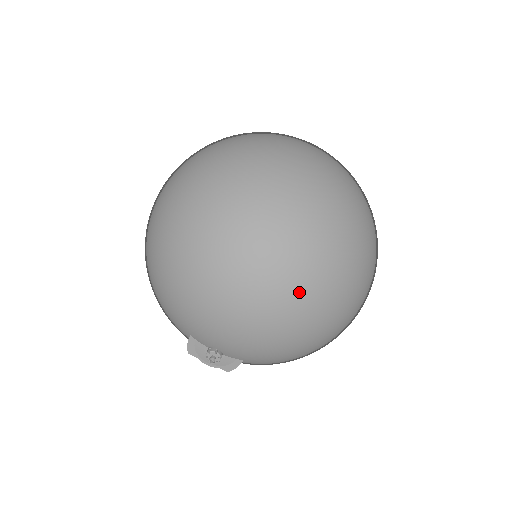
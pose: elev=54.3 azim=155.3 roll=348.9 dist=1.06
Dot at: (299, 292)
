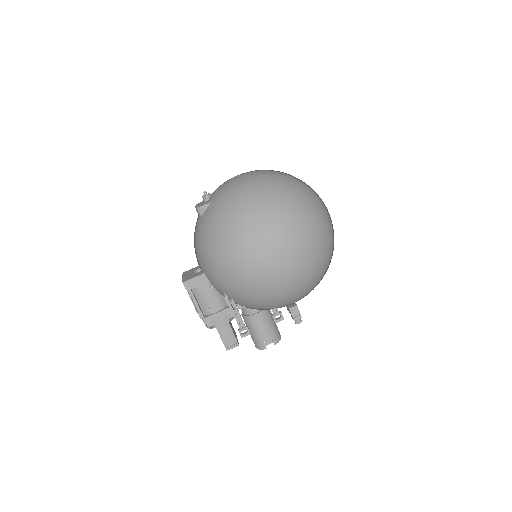
Dot at: (269, 175)
